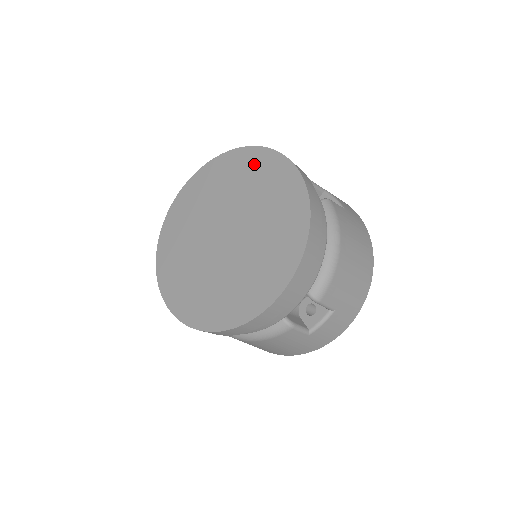
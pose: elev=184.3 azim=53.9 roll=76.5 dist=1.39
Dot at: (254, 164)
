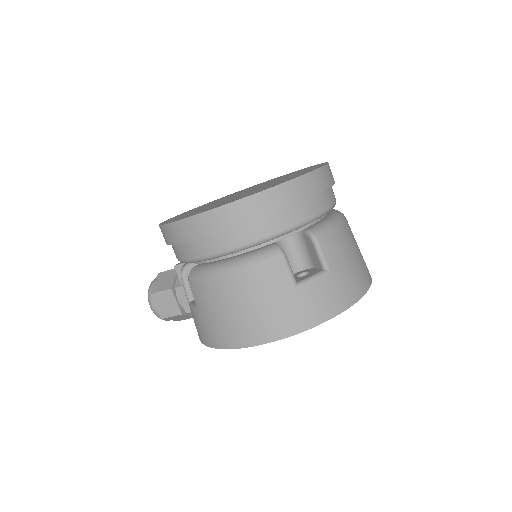
Dot at: occluded
